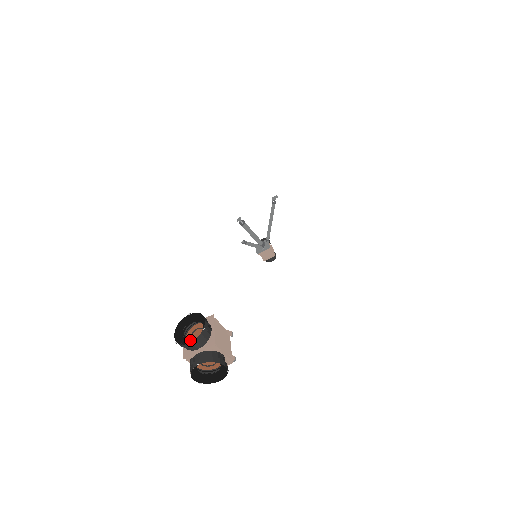
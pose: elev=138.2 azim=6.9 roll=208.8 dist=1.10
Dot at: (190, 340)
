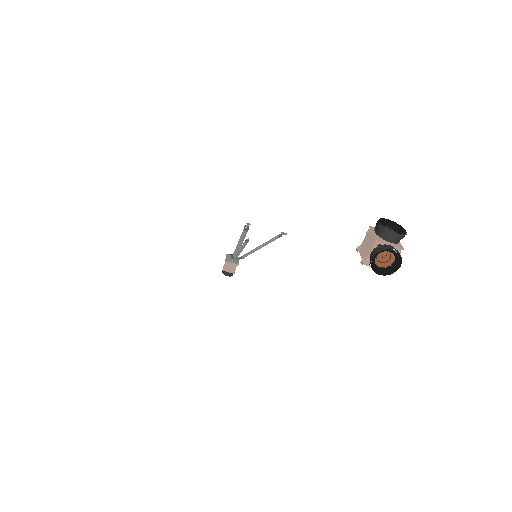
Dot at: (382, 234)
